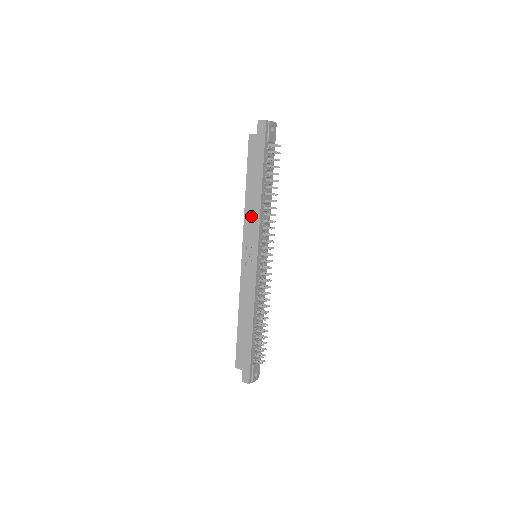
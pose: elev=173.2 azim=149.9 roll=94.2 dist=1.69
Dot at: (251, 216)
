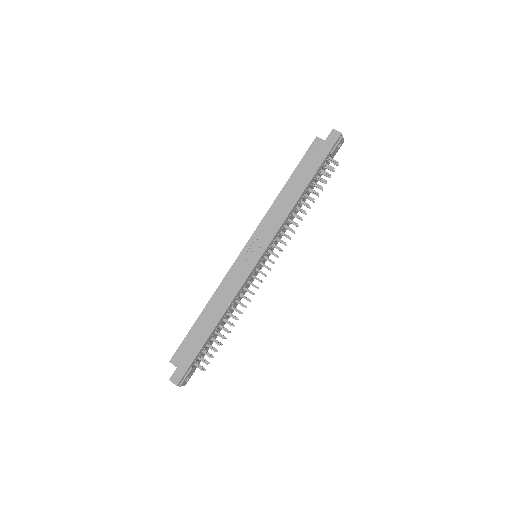
Dot at: (276, 214)
